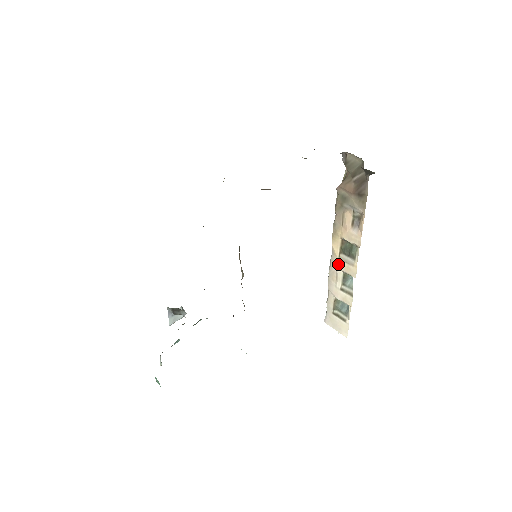
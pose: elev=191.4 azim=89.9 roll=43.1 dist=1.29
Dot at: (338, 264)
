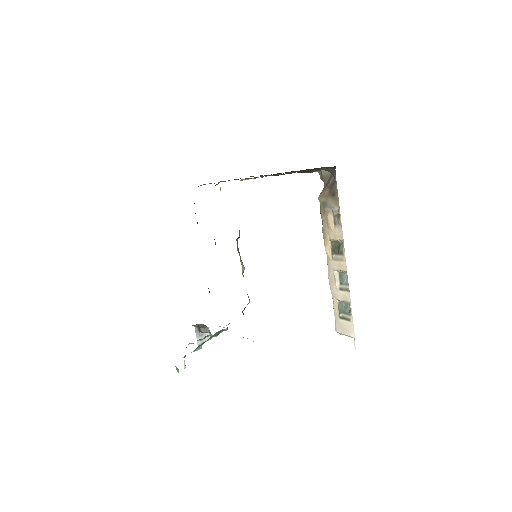
Dot at: (333, 265)
